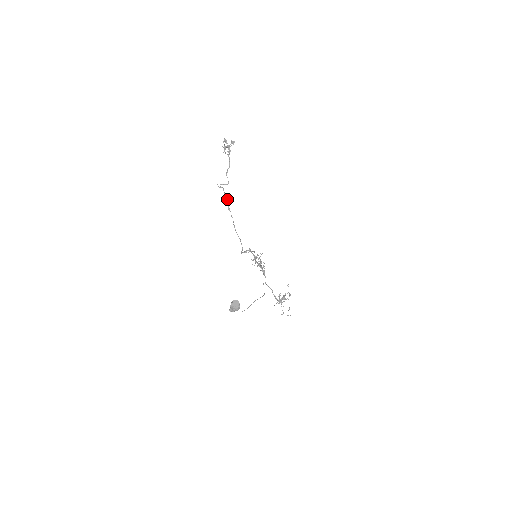
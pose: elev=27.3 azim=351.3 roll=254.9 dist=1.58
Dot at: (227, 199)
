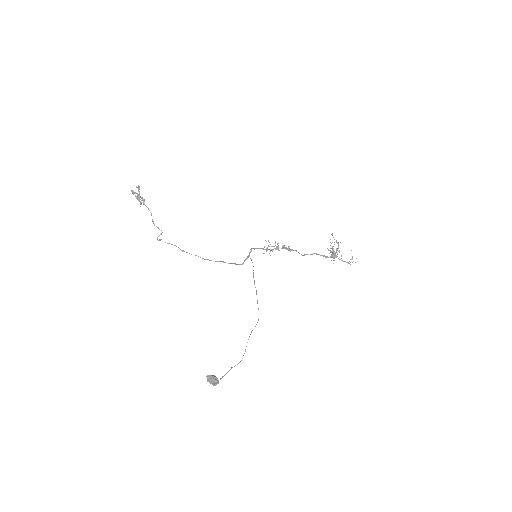
Dot at: occluded
